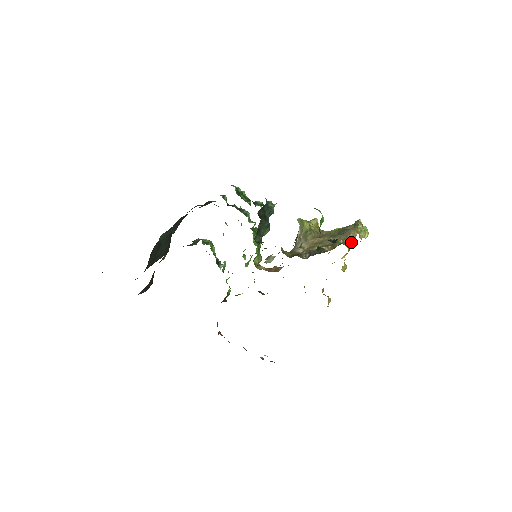
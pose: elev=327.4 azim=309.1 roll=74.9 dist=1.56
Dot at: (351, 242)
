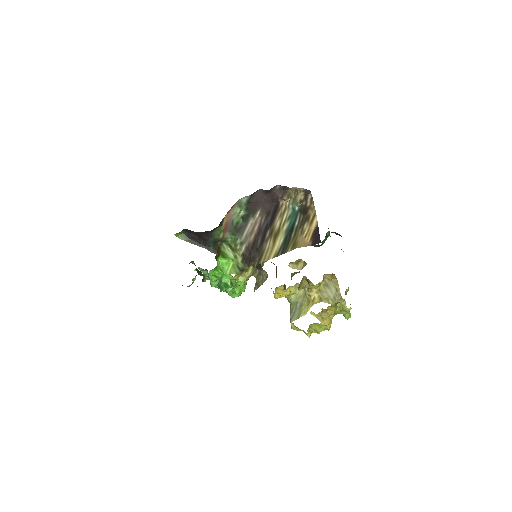
Dot at: occluded
